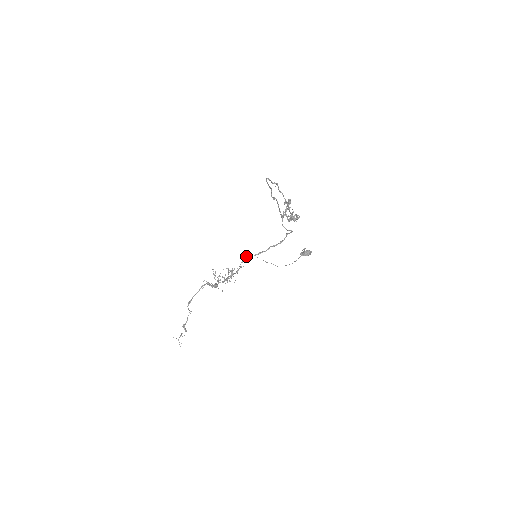
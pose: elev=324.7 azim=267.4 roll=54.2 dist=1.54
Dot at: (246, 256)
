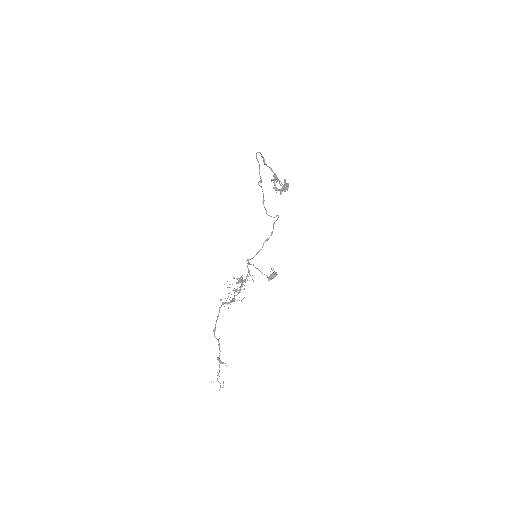
Dot at: (248, 259)
